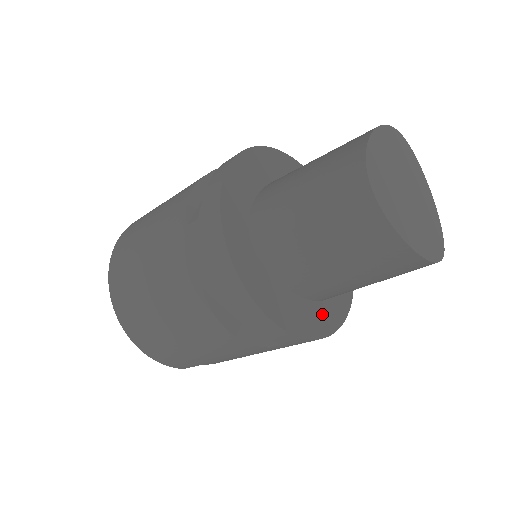
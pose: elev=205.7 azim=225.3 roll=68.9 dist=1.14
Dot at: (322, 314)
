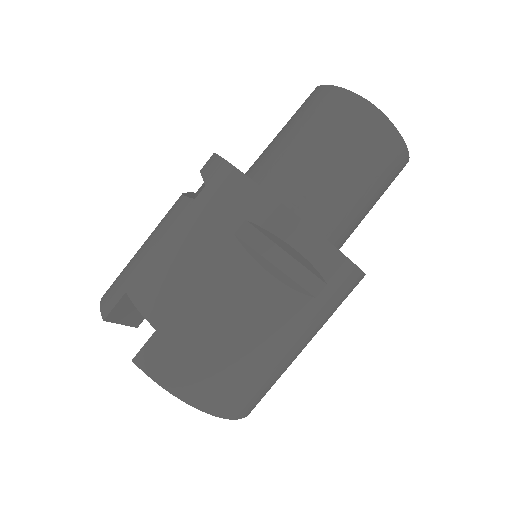
Dot at: occluded
